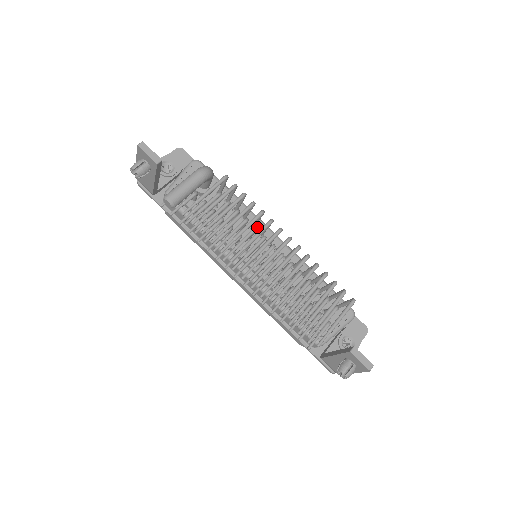
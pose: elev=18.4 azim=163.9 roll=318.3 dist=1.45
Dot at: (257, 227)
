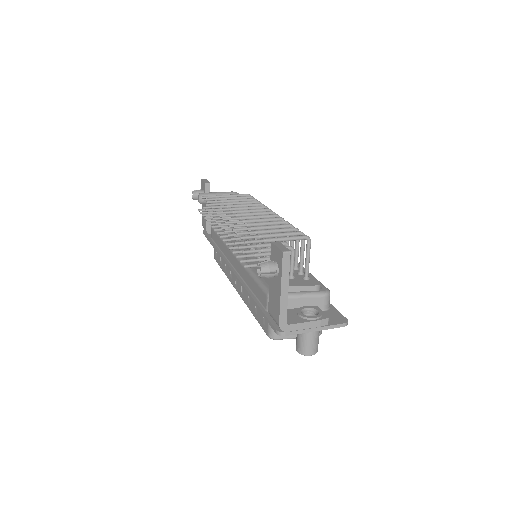
Dot at: occluded
